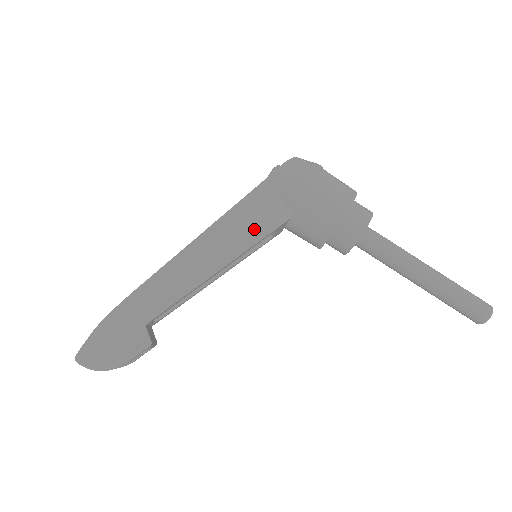
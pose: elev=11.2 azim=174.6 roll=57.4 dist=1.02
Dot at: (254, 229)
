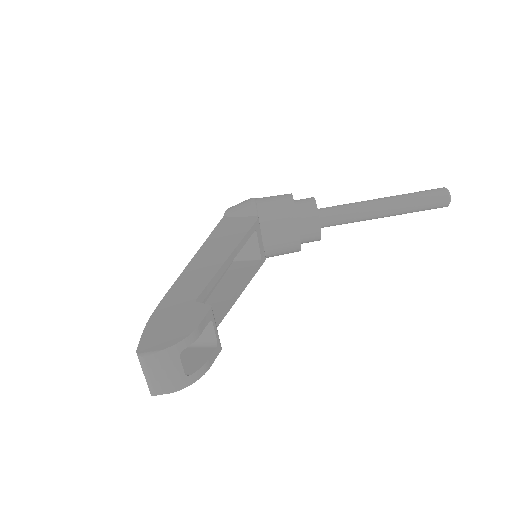
Dot at: (238, 231)
